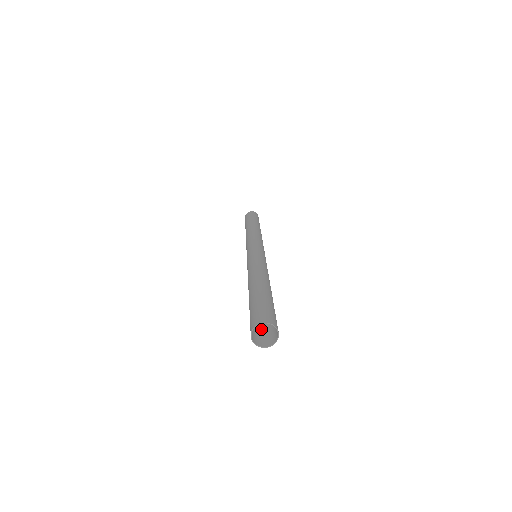
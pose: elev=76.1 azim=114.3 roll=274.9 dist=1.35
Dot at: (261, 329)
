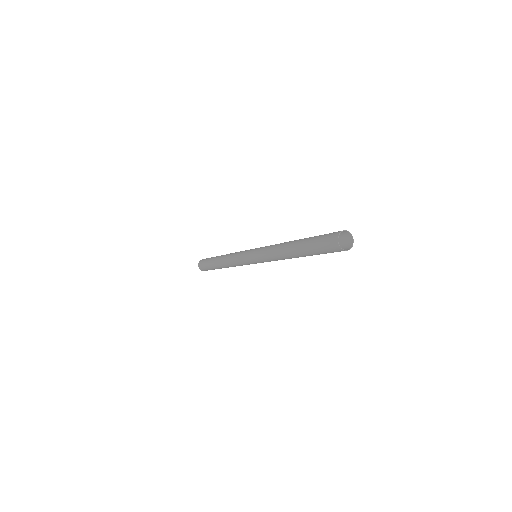
Dot at: occluded
